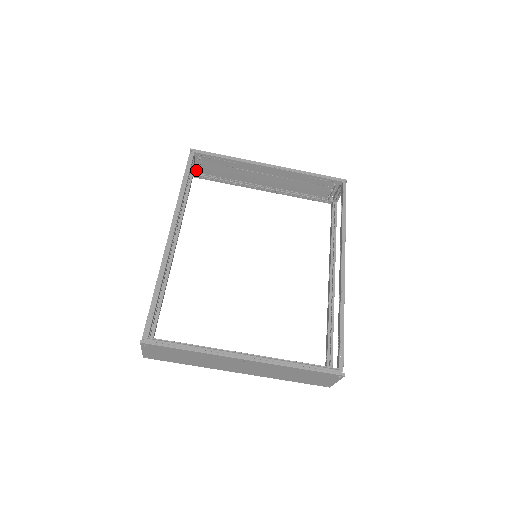
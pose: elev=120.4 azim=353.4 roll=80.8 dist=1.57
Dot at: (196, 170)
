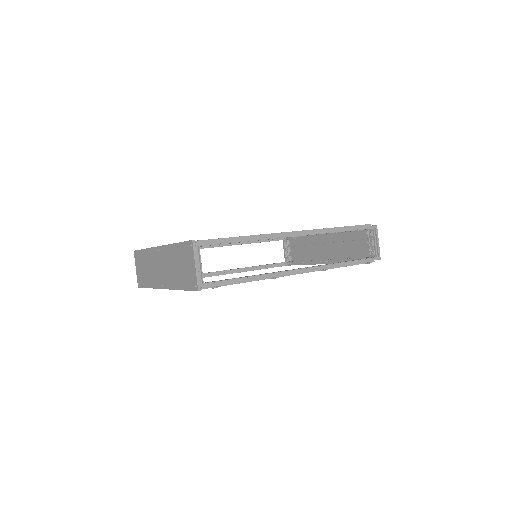
Dot at: (288, 256)
